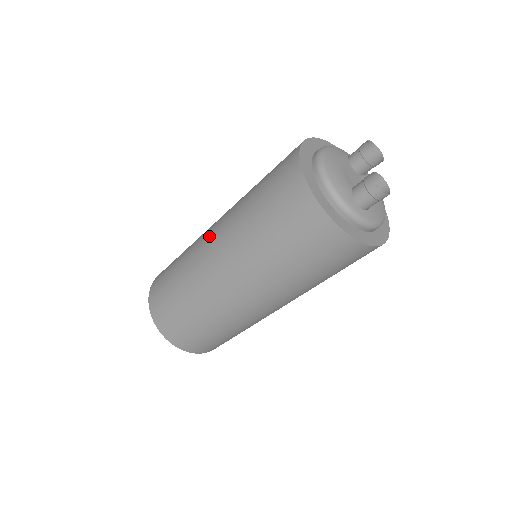
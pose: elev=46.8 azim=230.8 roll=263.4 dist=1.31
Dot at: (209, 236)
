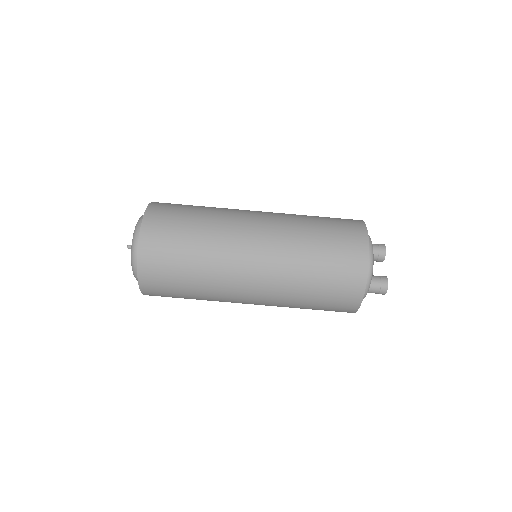
Dot at: (253, 236)
